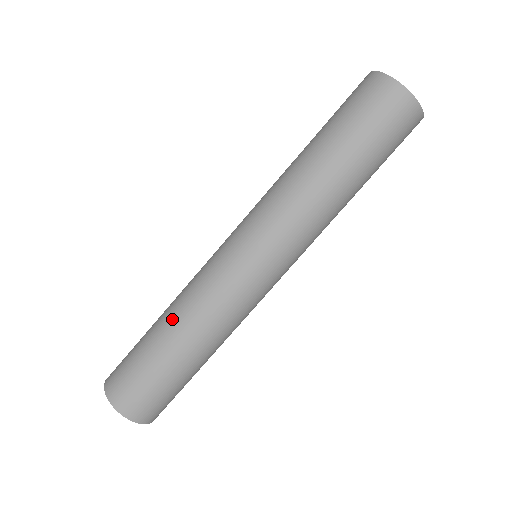
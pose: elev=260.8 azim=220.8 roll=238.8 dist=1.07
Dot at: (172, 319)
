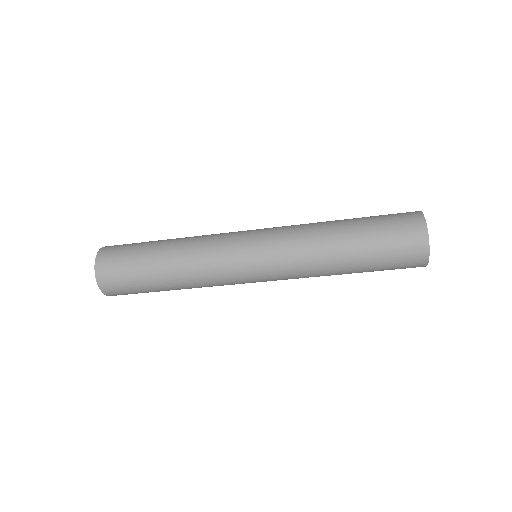
Dot at: (173, 257)
